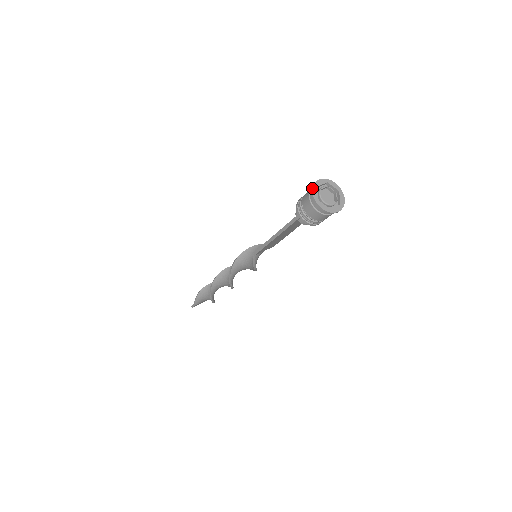
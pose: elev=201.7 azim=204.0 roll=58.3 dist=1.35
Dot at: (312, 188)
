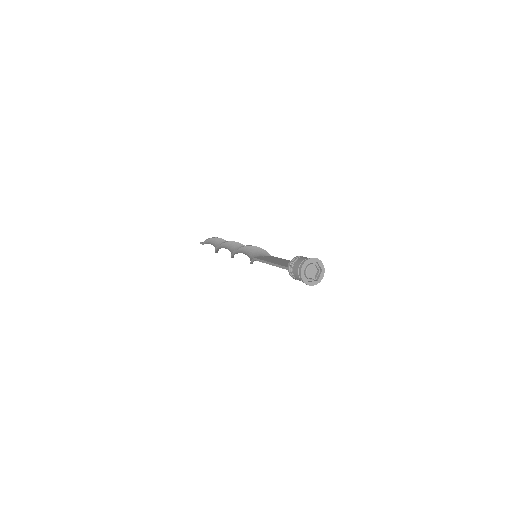
Dot at: (303, 263)
